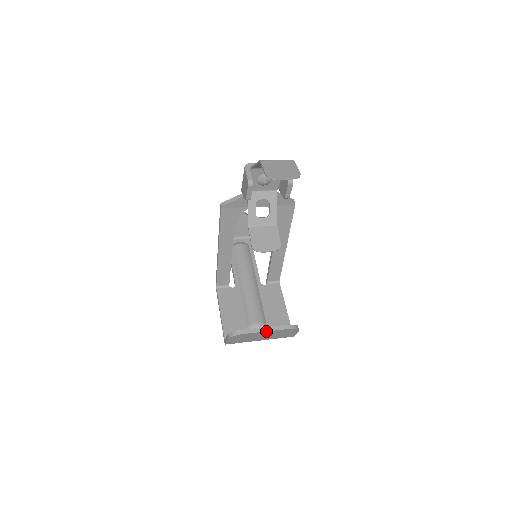
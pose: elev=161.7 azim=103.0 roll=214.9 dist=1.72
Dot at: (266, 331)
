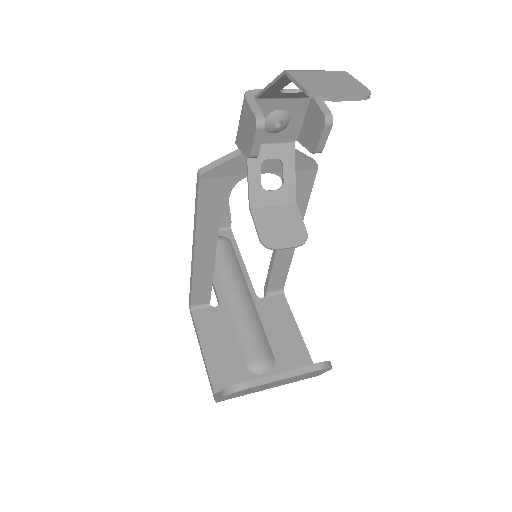
Dot at: (286, 378)
